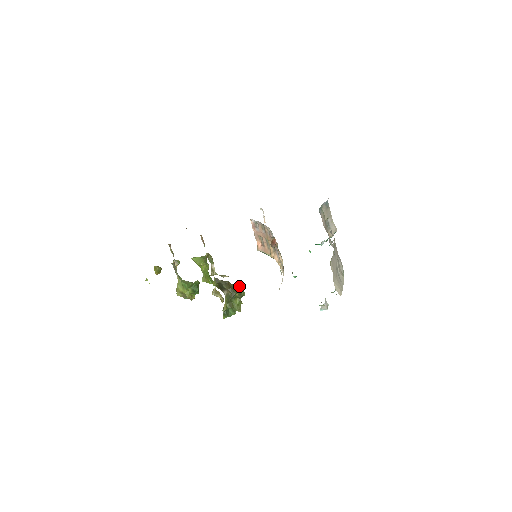
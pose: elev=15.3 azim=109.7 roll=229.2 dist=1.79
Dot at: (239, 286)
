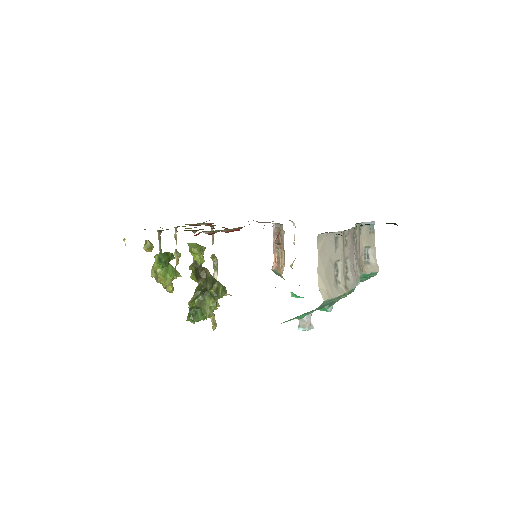
Dot at: (220, 283)
